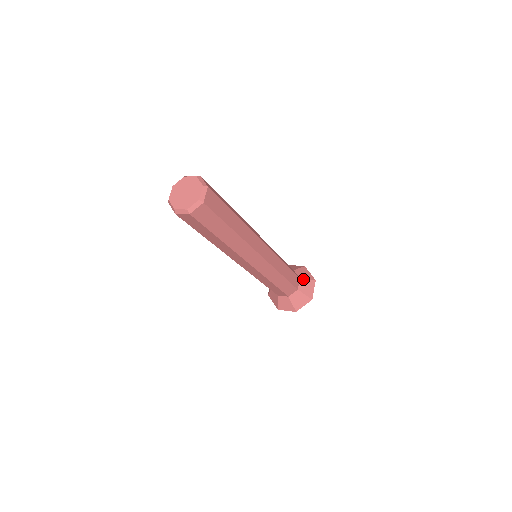
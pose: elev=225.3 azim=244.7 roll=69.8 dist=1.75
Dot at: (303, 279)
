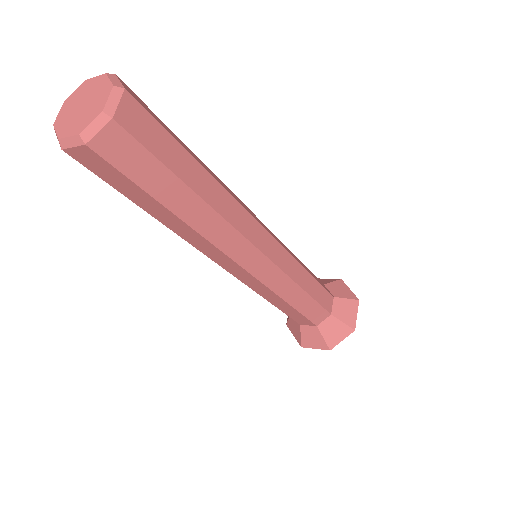
Dot at: (327, 284)
